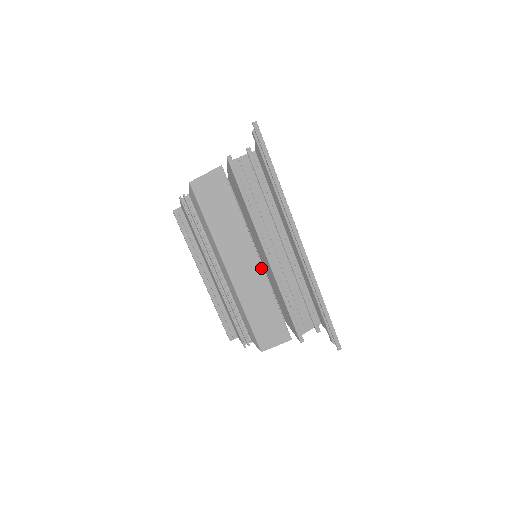
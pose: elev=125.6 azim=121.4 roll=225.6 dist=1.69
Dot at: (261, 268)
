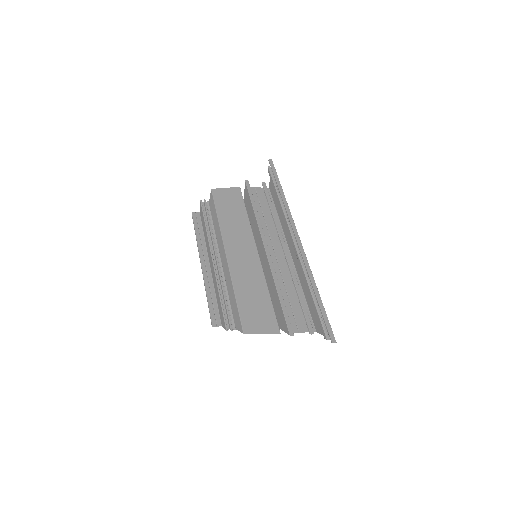
Dot at: (259, 260)
